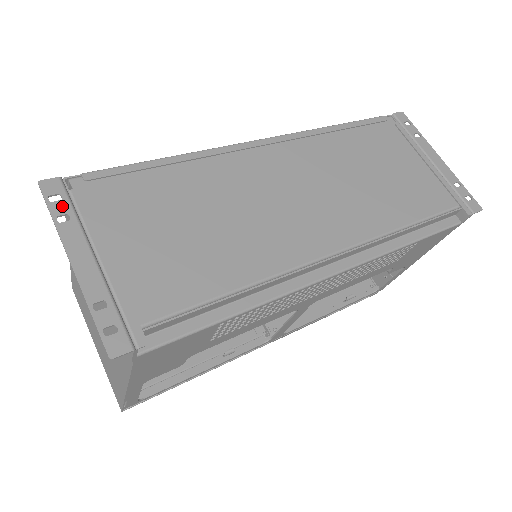
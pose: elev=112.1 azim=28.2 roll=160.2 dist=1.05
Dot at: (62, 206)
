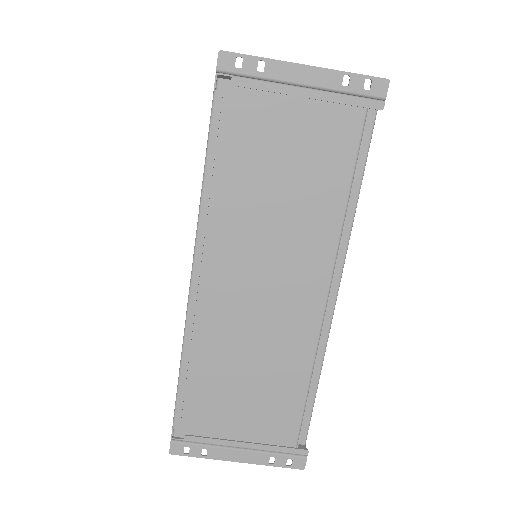
Dot at: (195, 450)
